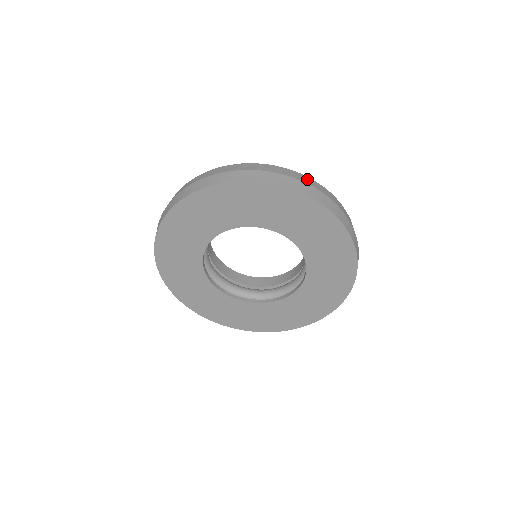
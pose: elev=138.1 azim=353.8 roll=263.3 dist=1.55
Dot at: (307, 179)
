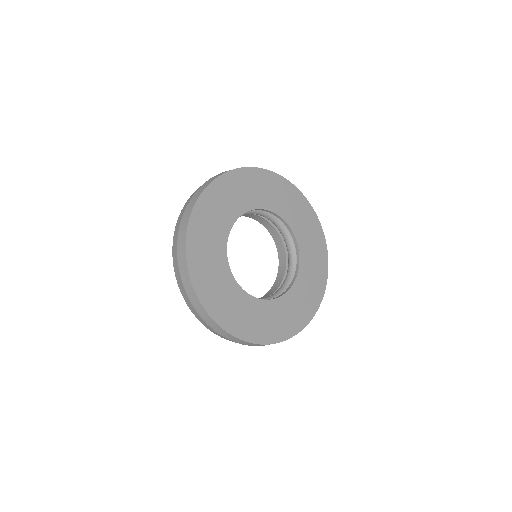
Dot at: occluded
